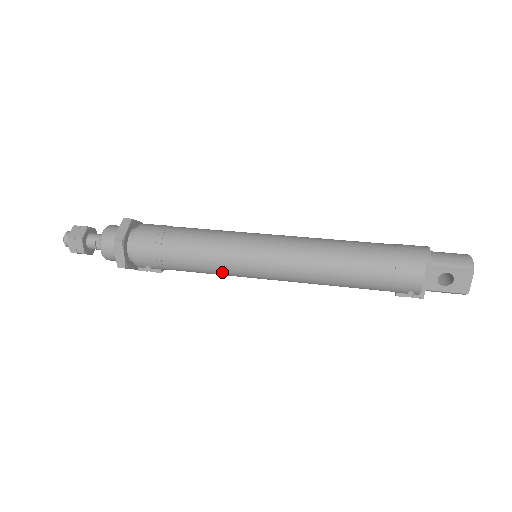
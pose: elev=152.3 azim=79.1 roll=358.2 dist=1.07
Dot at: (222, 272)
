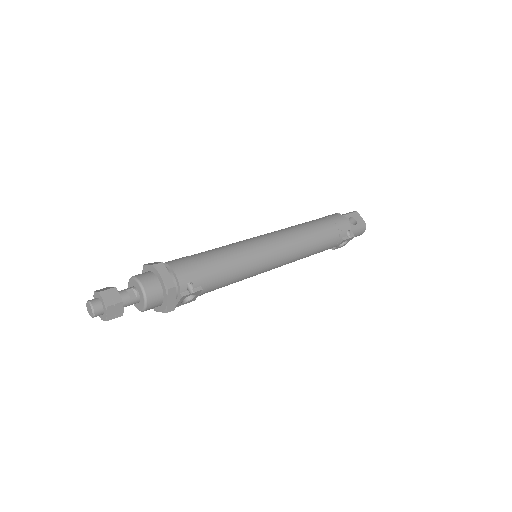
Dot at: (248, 262)
